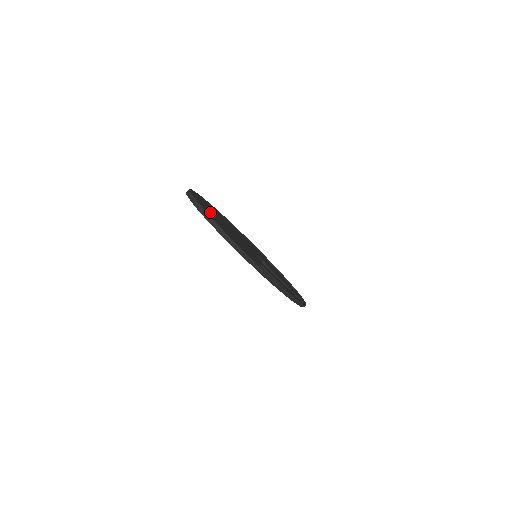
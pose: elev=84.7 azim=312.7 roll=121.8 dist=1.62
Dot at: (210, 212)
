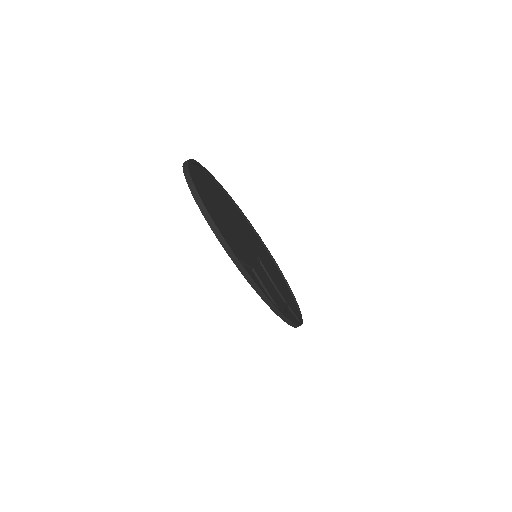
Dot at: (210, 192)
